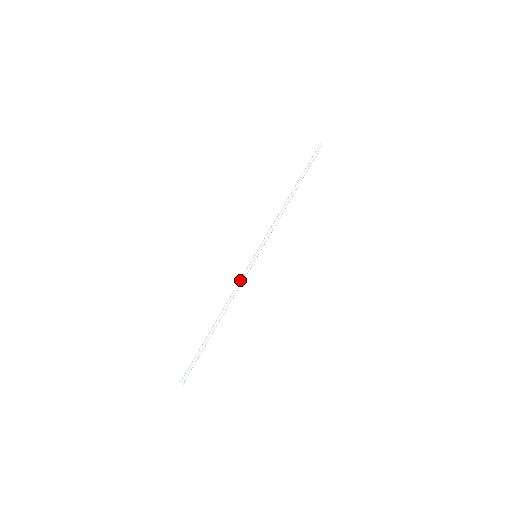
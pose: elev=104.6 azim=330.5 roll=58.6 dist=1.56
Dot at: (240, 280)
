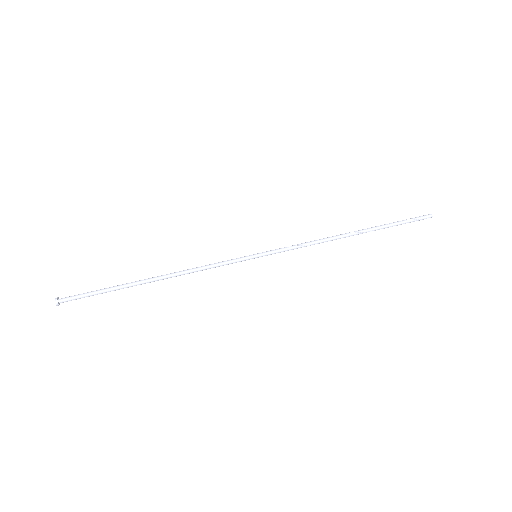
Dot at: occluded
